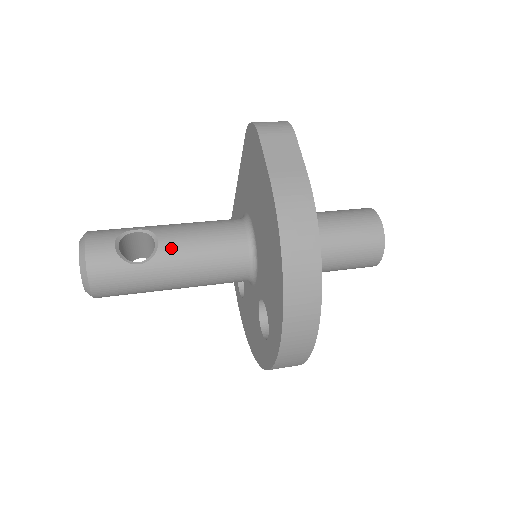
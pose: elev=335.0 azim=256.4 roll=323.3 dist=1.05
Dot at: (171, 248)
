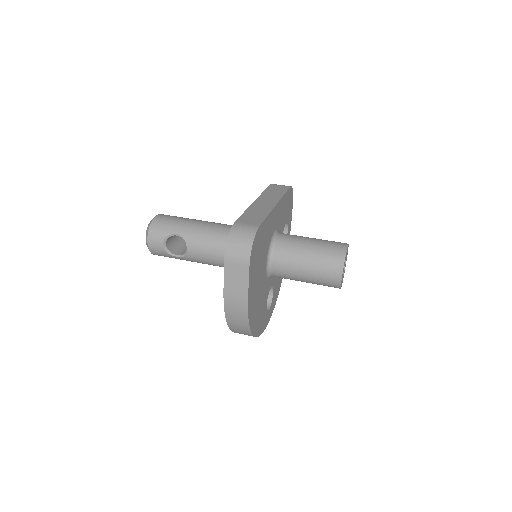
Dot at: (194, 255)
